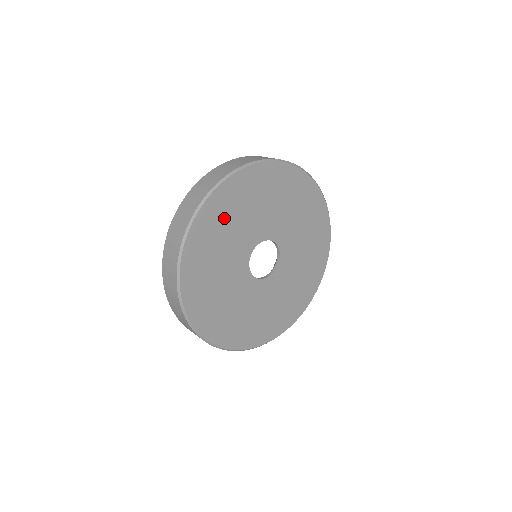
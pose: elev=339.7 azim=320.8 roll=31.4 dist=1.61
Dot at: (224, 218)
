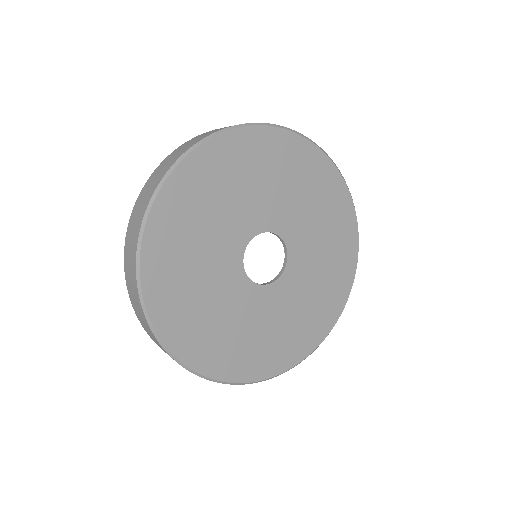
Dot at: (256, 164)
